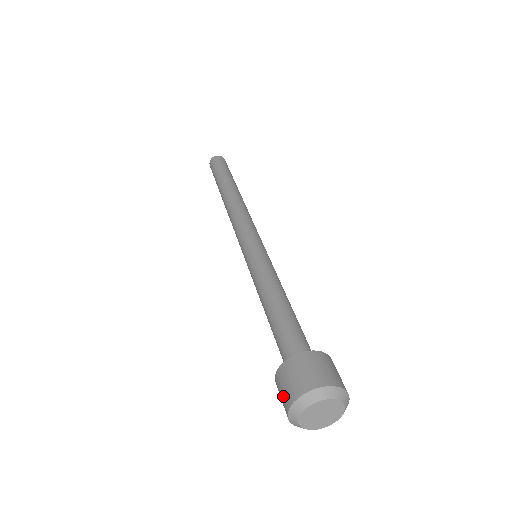
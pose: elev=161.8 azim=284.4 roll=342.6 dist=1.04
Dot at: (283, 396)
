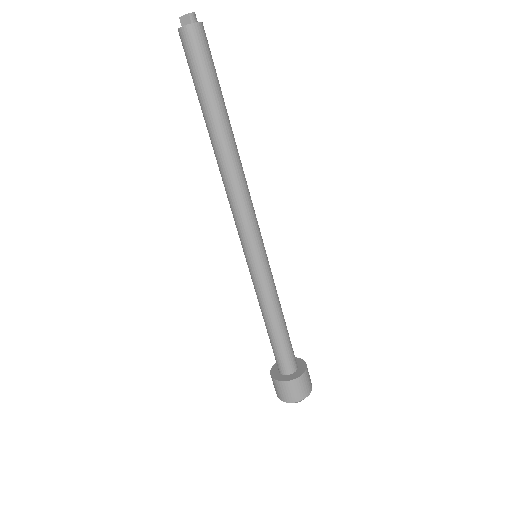
Dot at: (287, 395)
